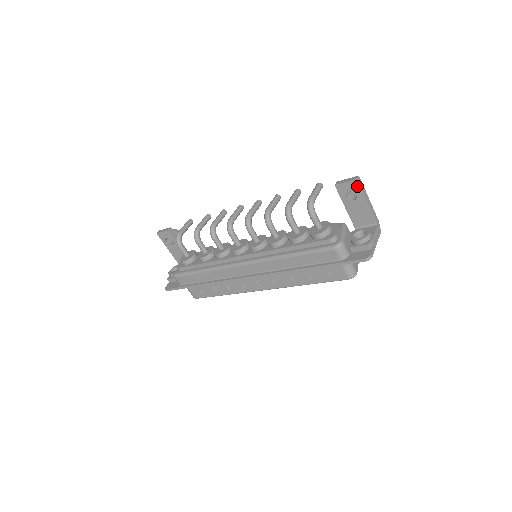
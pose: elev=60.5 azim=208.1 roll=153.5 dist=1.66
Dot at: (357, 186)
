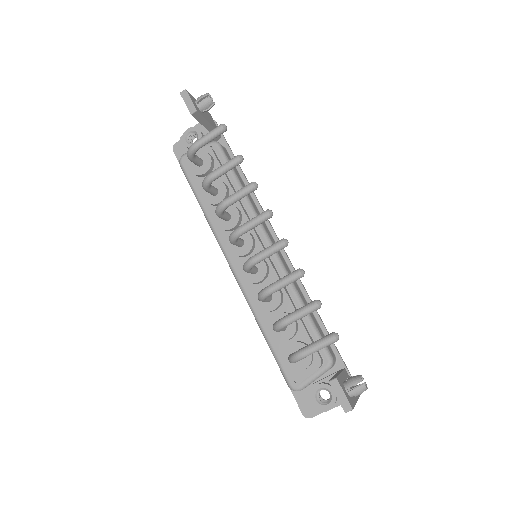
Dot at: occluded
